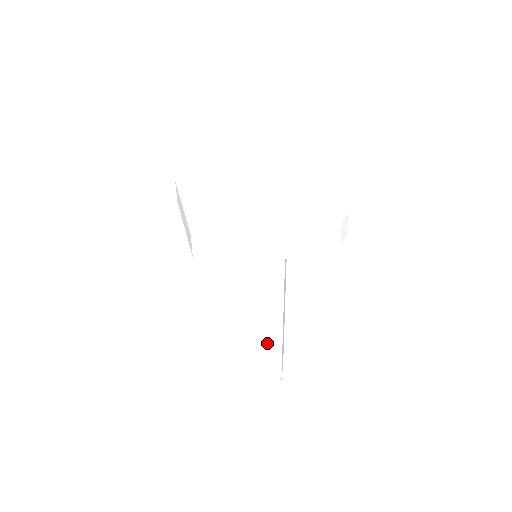
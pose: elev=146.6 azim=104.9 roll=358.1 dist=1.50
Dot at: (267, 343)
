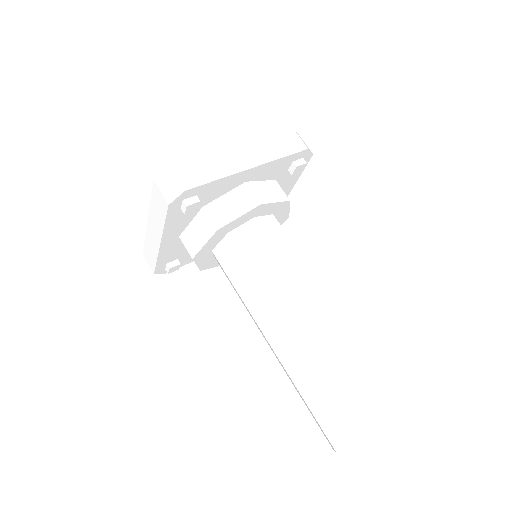
Dot at: (335, 334)
